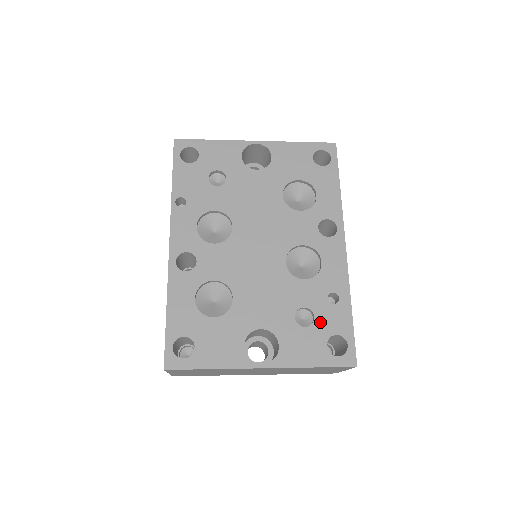
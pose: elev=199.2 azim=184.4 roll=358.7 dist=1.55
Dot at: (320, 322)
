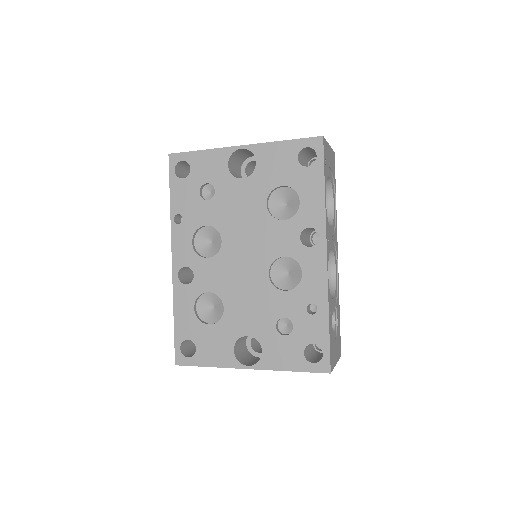
Dot at: (298, 331)
